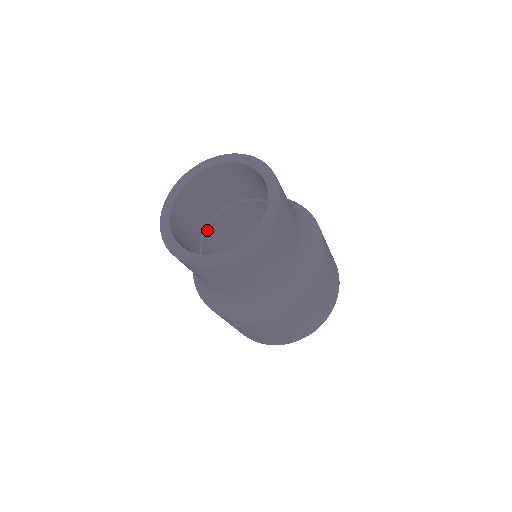
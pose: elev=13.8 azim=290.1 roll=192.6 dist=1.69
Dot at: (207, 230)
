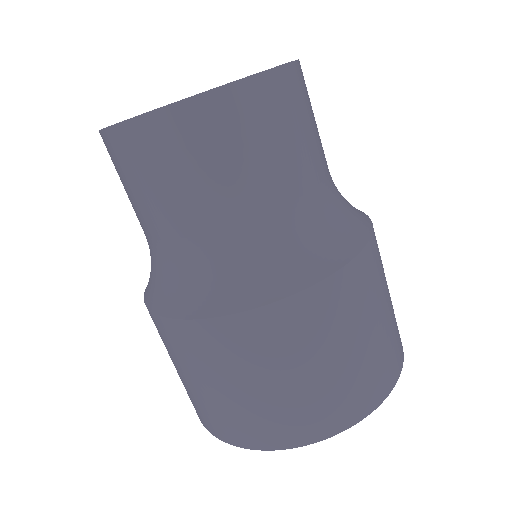
Dot at: occluded
